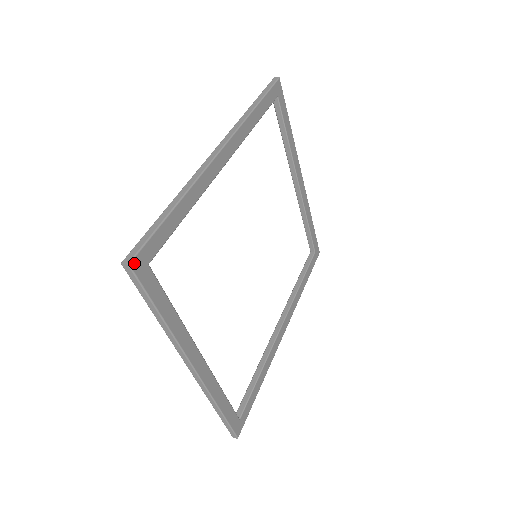
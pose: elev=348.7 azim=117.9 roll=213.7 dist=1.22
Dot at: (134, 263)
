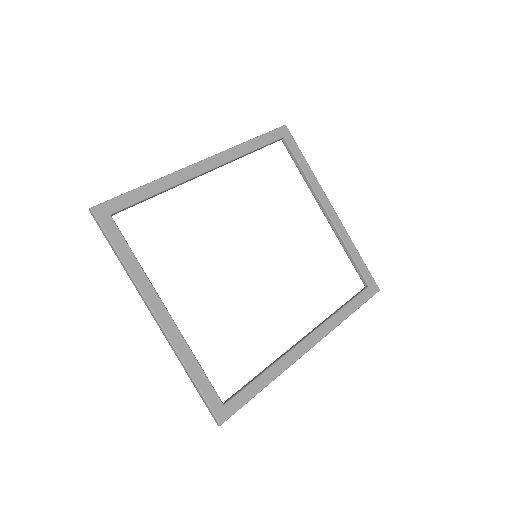
Dot at: (96, 209)
